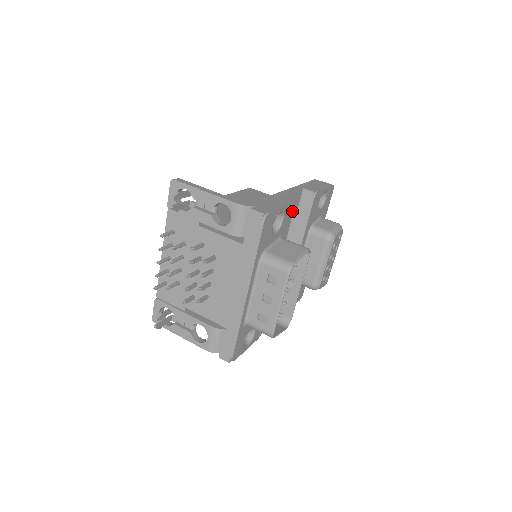
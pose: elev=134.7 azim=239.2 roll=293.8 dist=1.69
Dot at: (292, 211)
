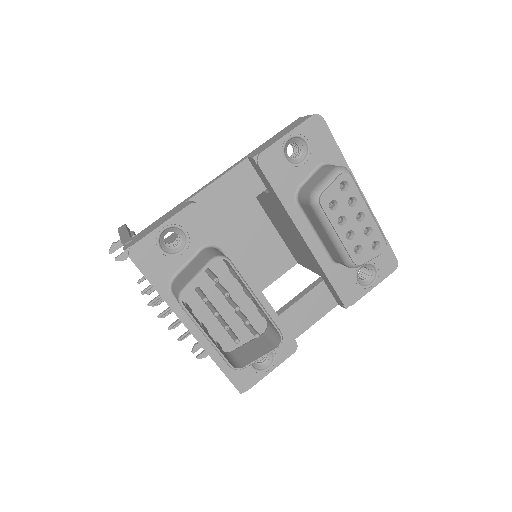
Dot at: (201, 212)
